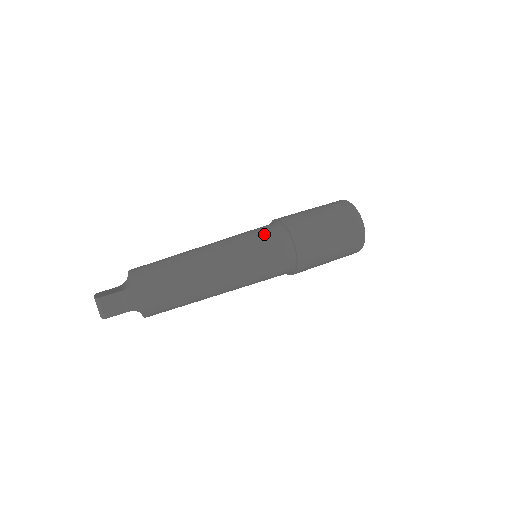
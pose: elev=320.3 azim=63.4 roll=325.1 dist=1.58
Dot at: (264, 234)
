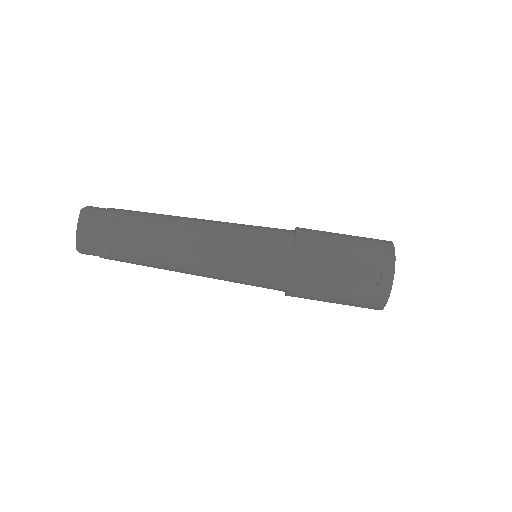
Dot at: (261, 280)
